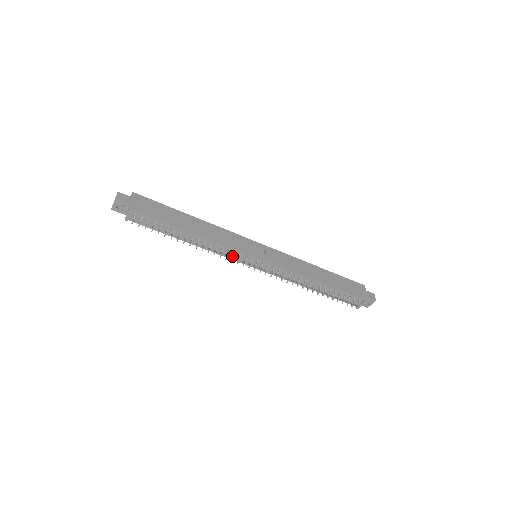
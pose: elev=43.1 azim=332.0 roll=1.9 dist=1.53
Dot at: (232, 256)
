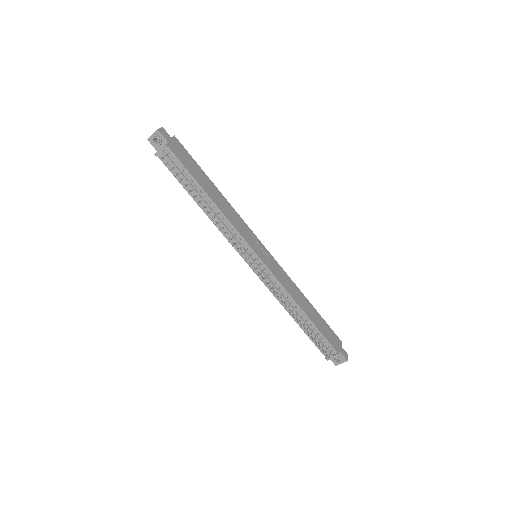
Dot at: (235, 242)
